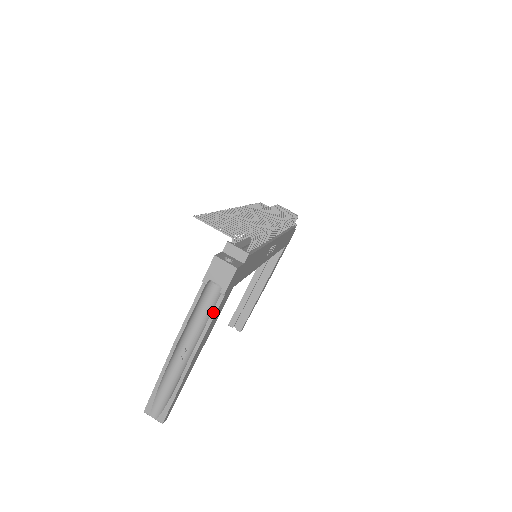
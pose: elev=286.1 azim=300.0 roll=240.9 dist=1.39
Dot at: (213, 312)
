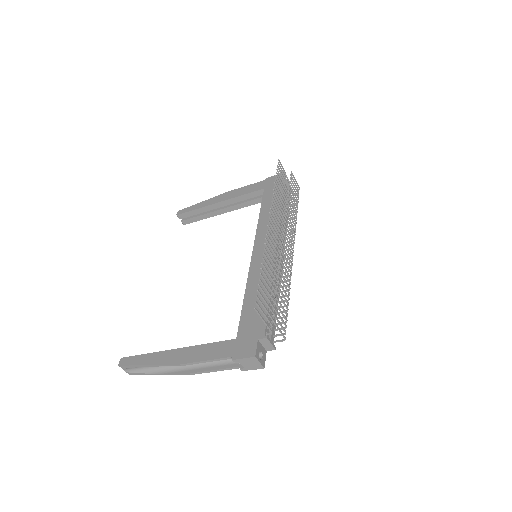
Dot at: (224, 369)
